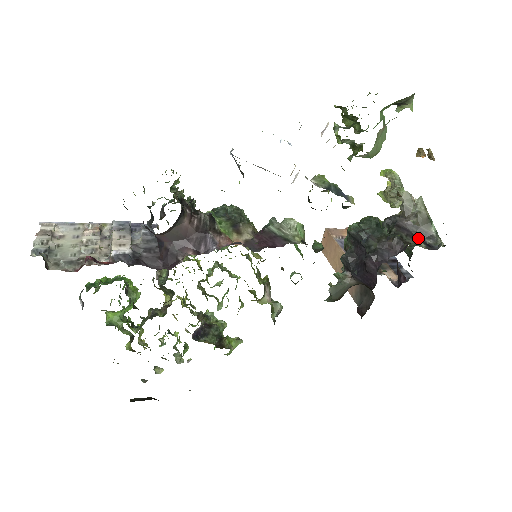
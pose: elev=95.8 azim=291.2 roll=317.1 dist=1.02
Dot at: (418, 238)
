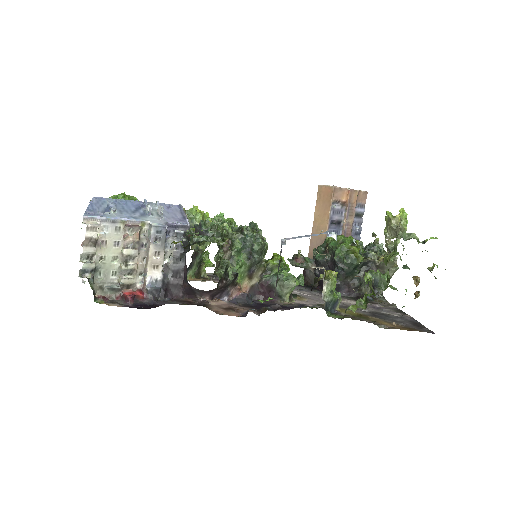
Dot at: occluded
